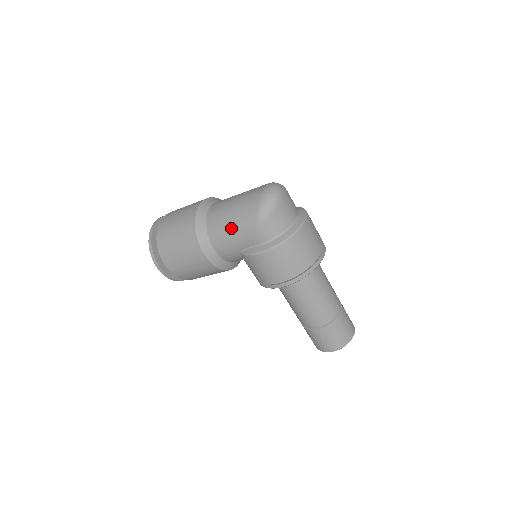
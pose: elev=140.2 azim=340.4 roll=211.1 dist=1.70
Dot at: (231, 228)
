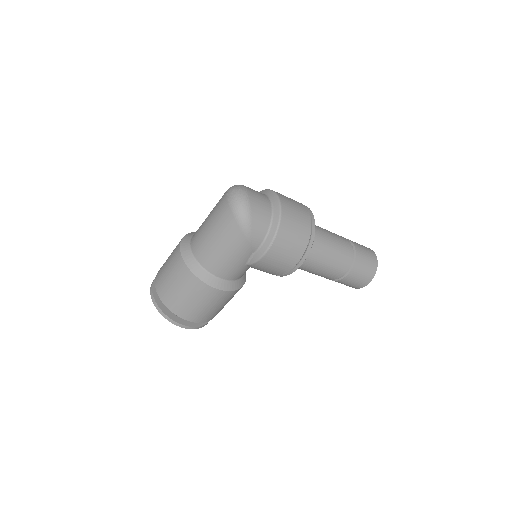
Dot at: (225, 252)
